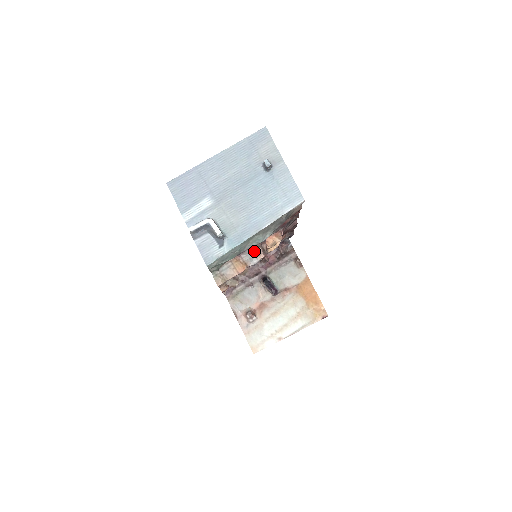
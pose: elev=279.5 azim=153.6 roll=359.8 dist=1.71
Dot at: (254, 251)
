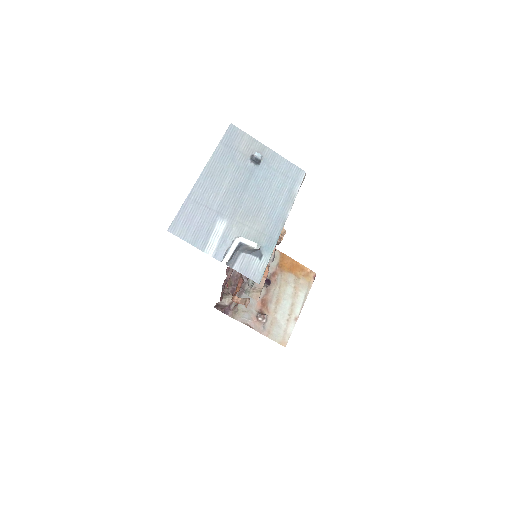
Dot at: occluded
